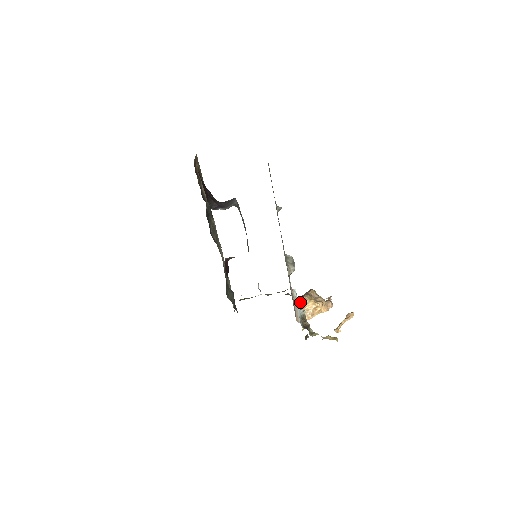
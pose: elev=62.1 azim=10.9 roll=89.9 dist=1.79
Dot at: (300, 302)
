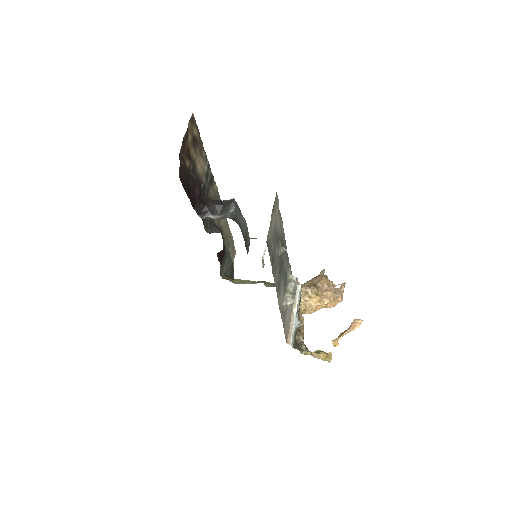
Dot at: (304, 293)
